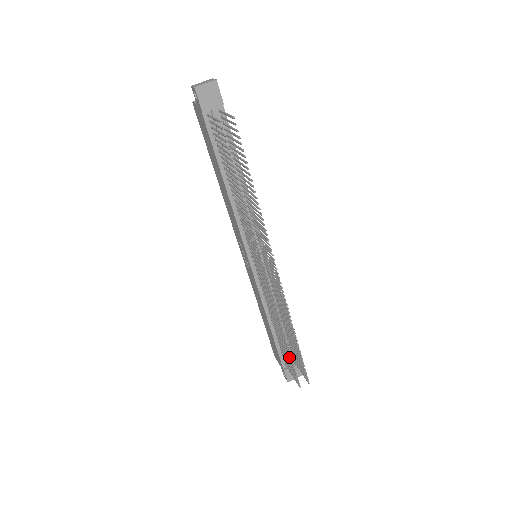
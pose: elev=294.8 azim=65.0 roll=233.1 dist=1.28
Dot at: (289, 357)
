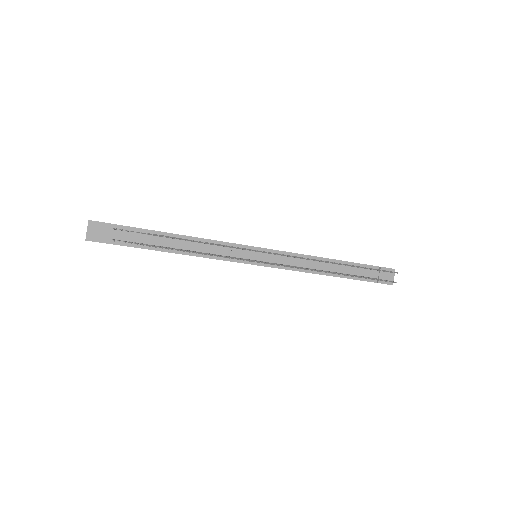
Dot at: occluded
